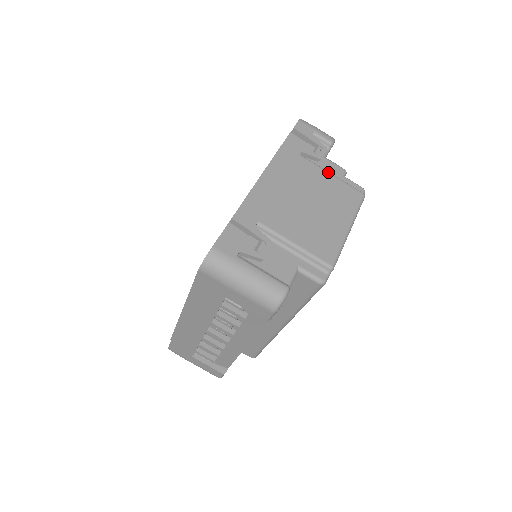
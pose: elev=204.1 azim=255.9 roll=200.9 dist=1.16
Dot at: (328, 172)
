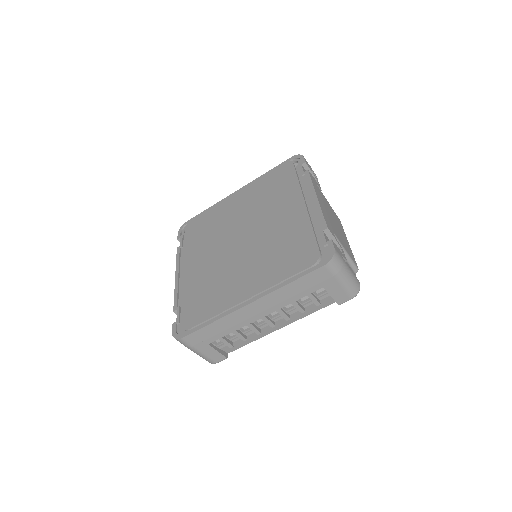
Dot at: occluded
